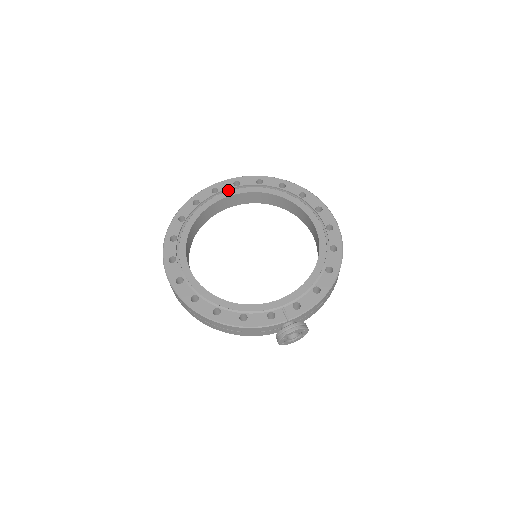
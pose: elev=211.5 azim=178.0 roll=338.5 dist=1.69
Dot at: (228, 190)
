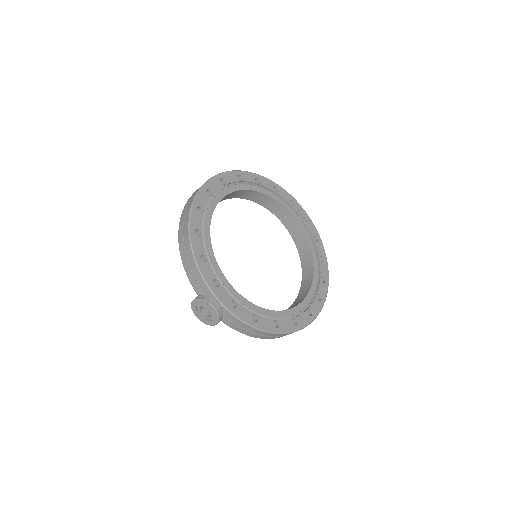
Dot at: (297, 214)
